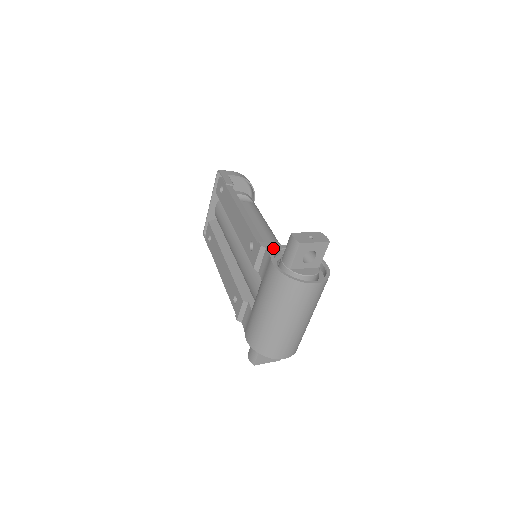
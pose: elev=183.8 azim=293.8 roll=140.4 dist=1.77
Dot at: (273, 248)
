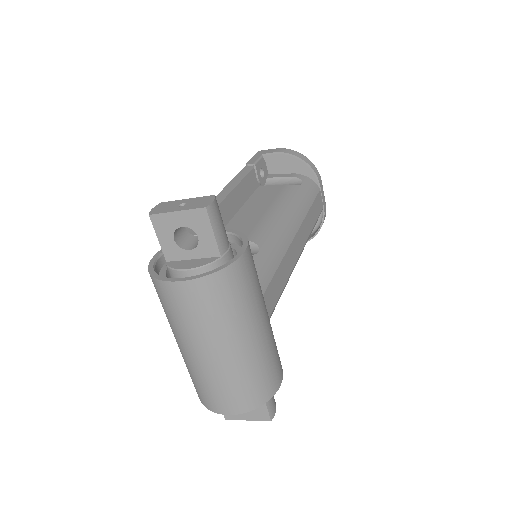
Dot at: occluded
